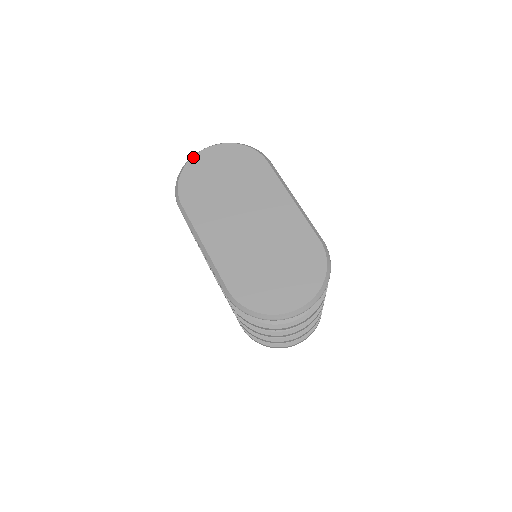
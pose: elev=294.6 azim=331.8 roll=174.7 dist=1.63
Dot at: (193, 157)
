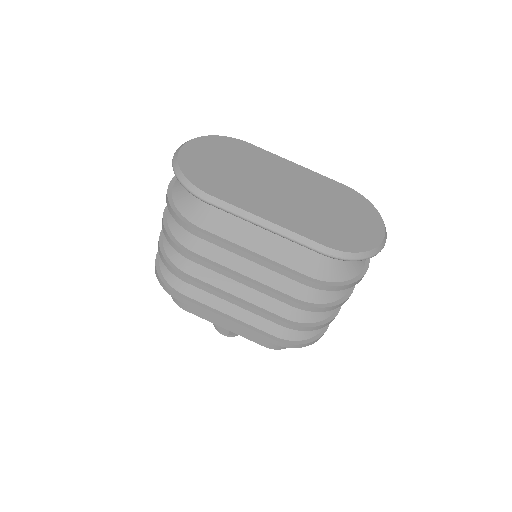
Dot at: (179, 154)
